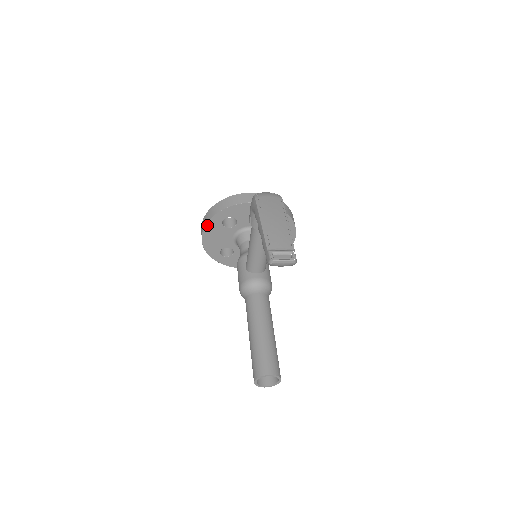
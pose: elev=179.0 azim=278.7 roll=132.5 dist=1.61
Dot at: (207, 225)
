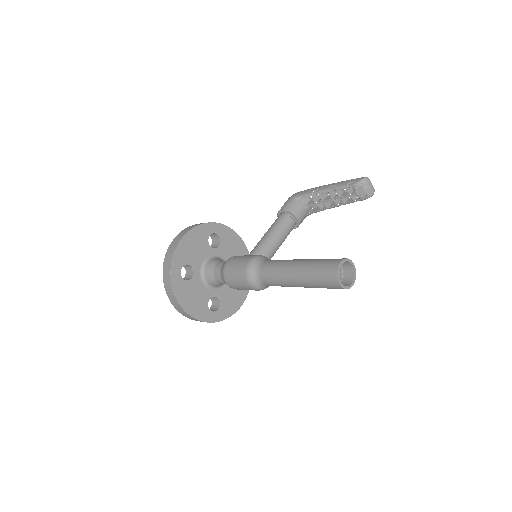
Dot at: (199, 226)
